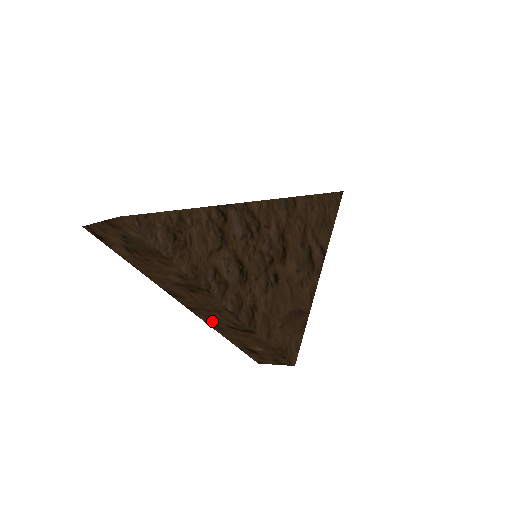
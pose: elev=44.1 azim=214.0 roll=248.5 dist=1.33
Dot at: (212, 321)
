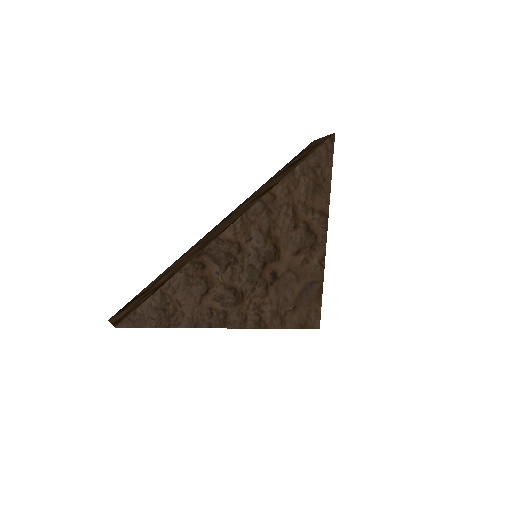
Dot at: occluded
